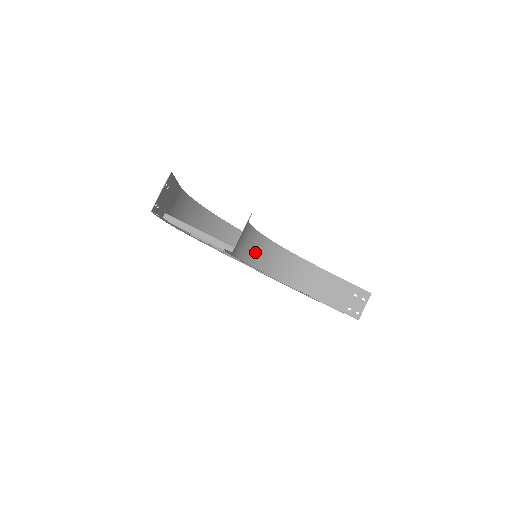
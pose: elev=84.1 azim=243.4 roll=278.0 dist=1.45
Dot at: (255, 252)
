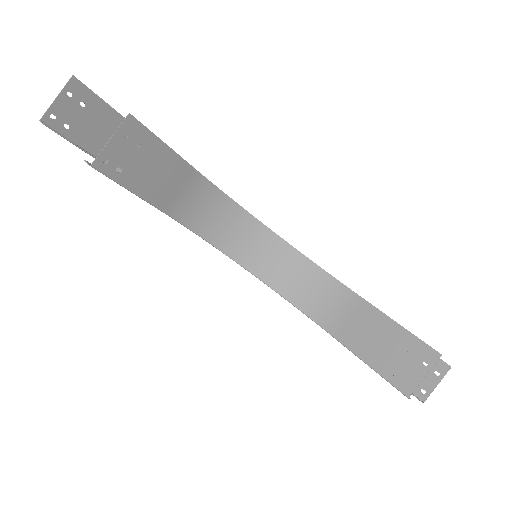
Dot at: (244, 243)
